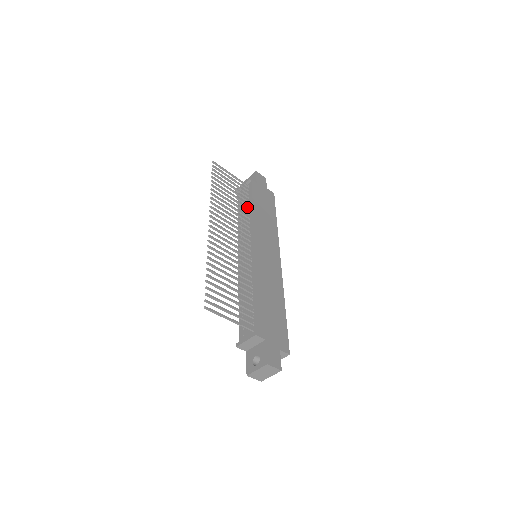
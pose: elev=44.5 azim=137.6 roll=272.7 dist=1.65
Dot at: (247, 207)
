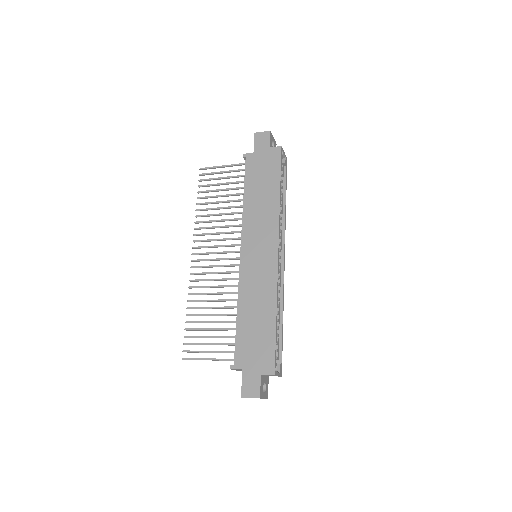
Dot at: occluded
